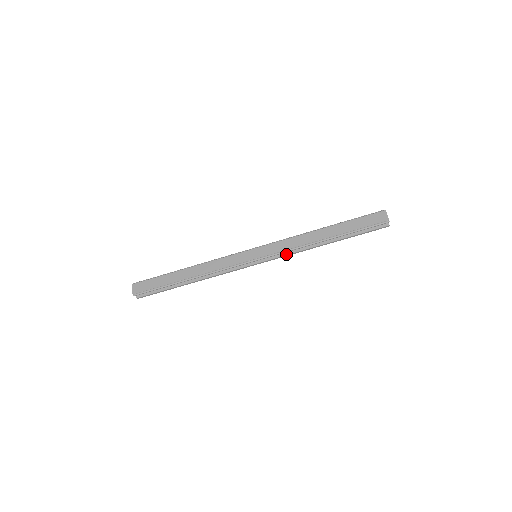
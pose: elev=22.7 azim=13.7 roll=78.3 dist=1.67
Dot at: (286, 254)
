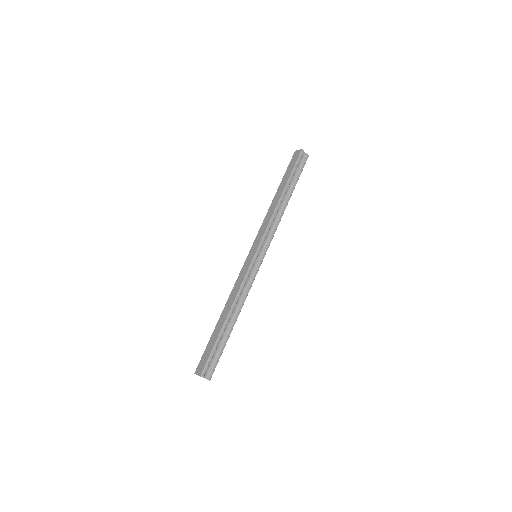
Dot at: (272, 233)
